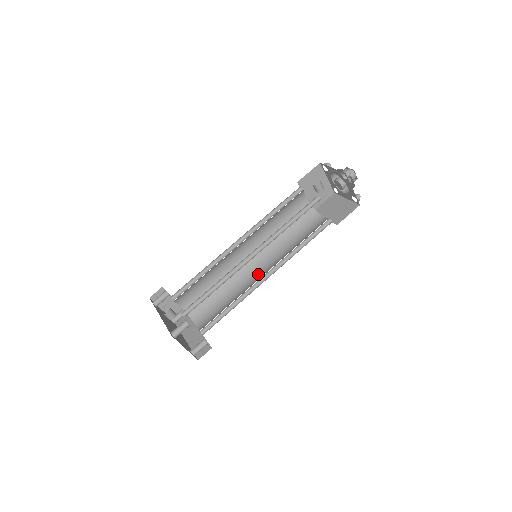
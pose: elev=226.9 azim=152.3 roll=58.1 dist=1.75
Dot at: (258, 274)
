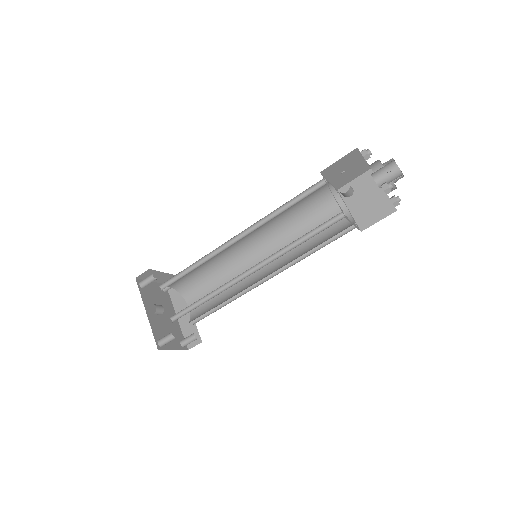
Dot at: occluded
